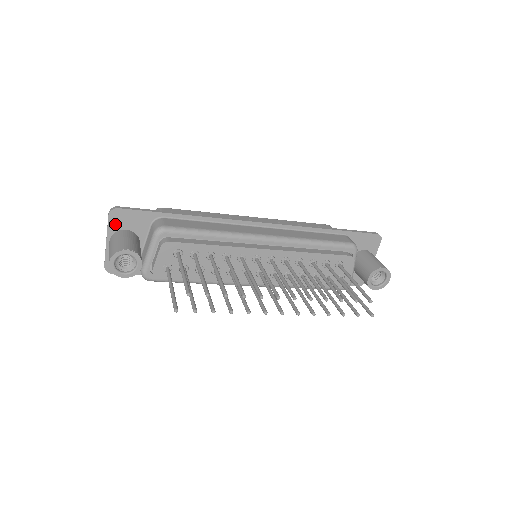
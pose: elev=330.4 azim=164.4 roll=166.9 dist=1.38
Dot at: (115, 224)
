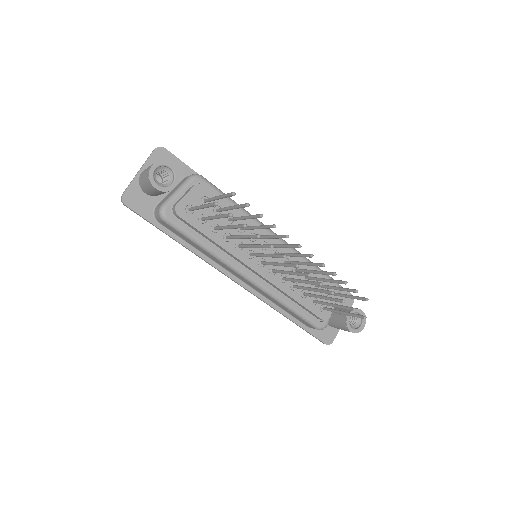
Dot at: (155, 160)
